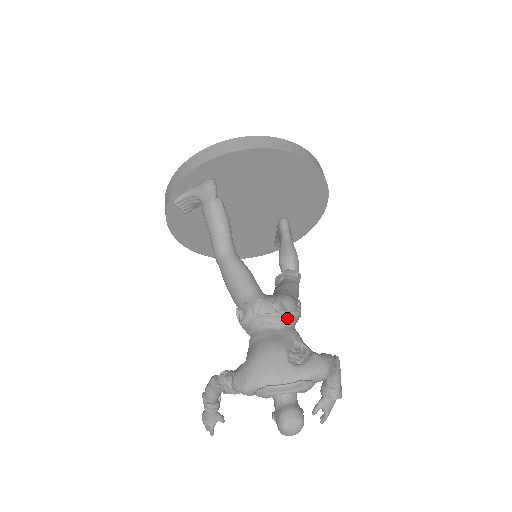
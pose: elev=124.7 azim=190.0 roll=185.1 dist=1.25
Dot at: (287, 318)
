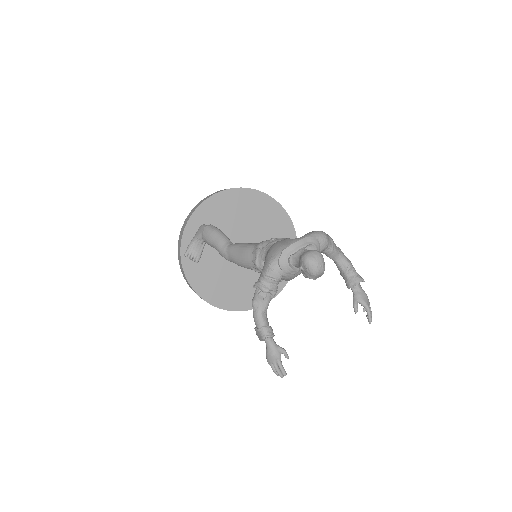
Dot at: occluded
